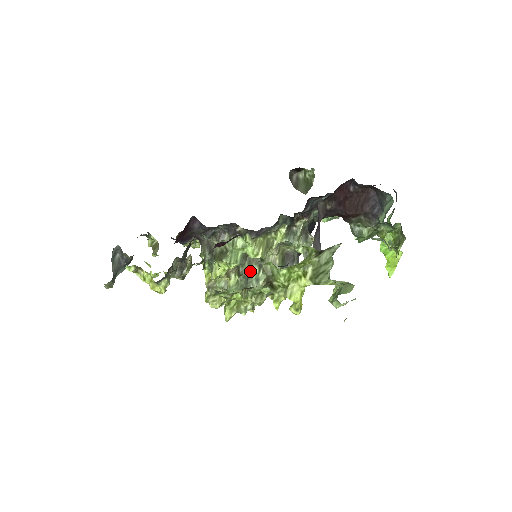
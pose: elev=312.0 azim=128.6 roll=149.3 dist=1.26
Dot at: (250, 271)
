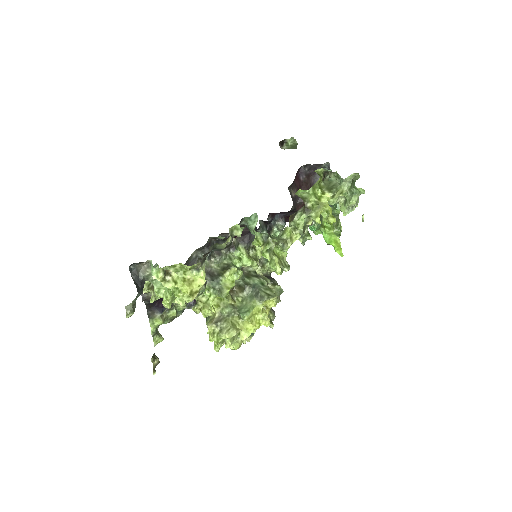
Dot at: (252, 280)
